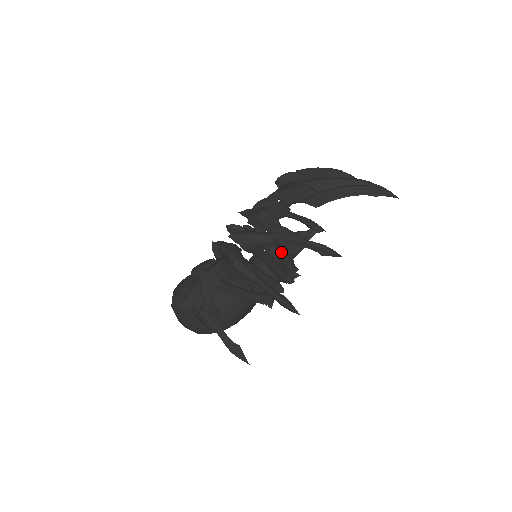
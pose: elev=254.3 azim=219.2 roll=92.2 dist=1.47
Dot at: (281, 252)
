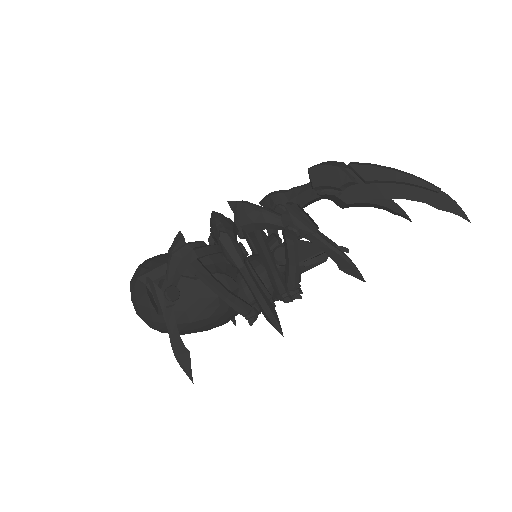
Dot at: (288, 256)
